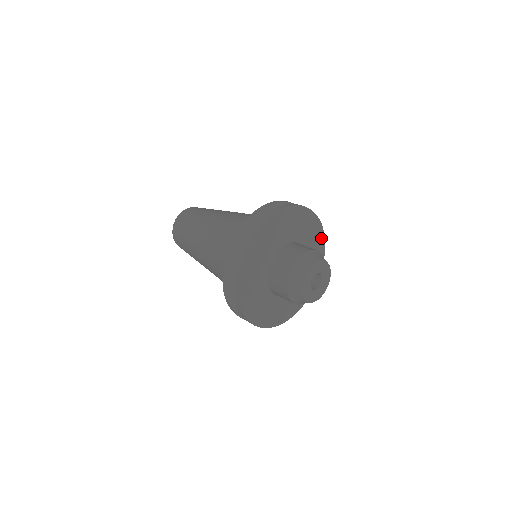
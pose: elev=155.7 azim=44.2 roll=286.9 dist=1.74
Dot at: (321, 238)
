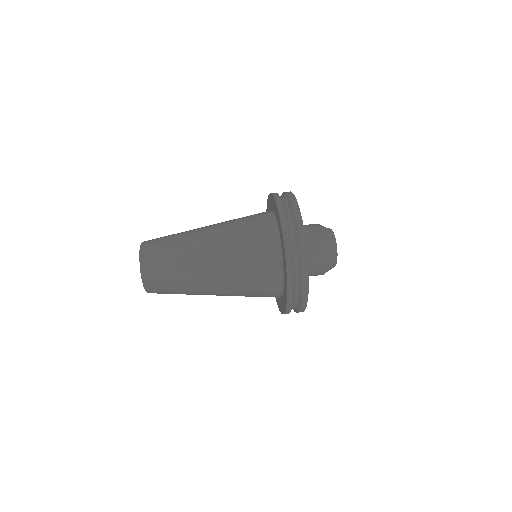
Dot at: occluded
